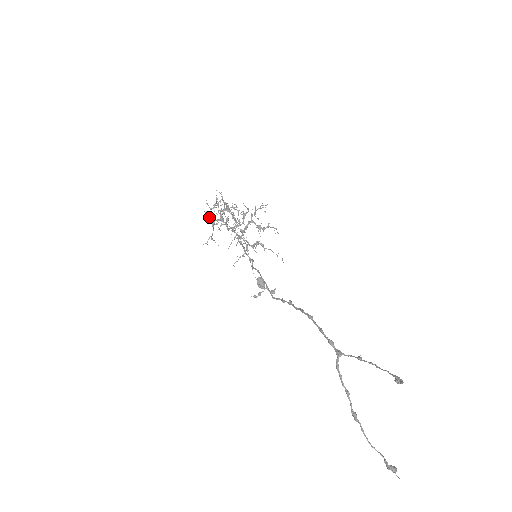
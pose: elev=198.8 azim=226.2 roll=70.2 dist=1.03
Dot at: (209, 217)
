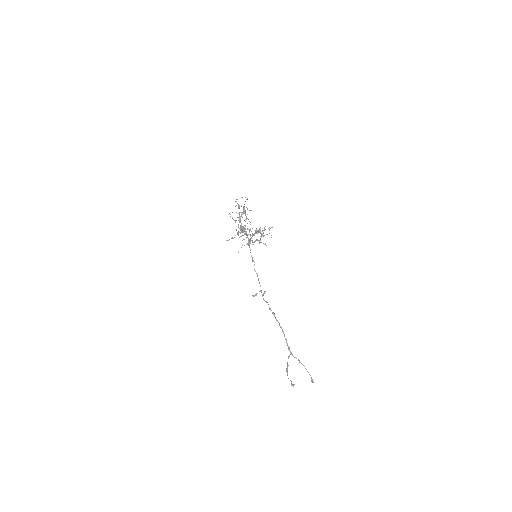
Dot at: occluded
